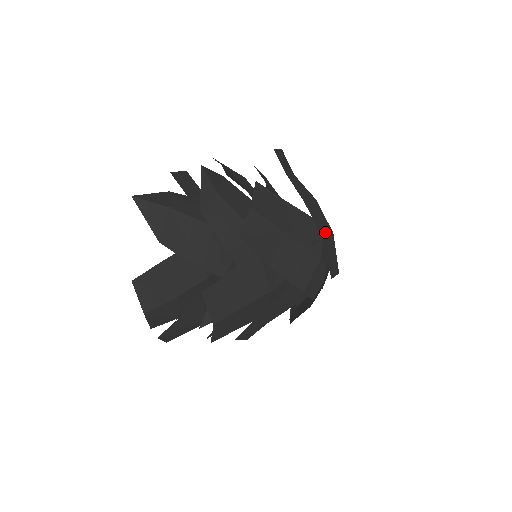
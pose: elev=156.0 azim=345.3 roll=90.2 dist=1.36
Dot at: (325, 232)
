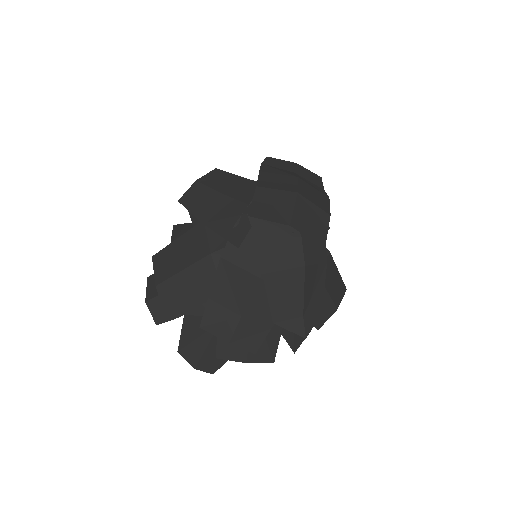
Dot at: (273, 187)
